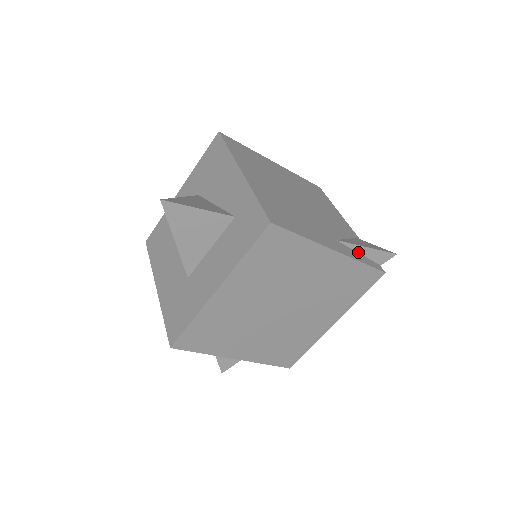
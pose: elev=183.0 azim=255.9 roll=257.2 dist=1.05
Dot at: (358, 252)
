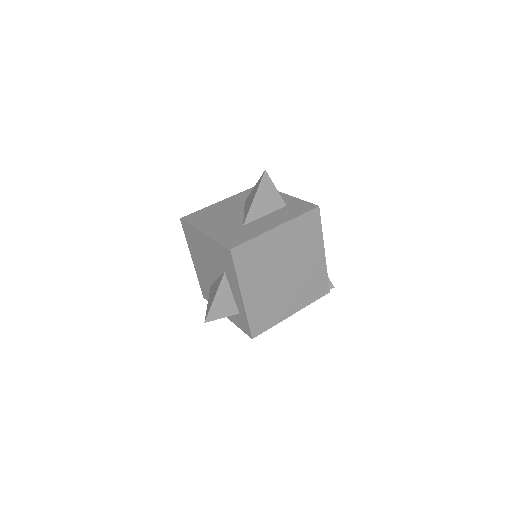
Dot at: occluded
